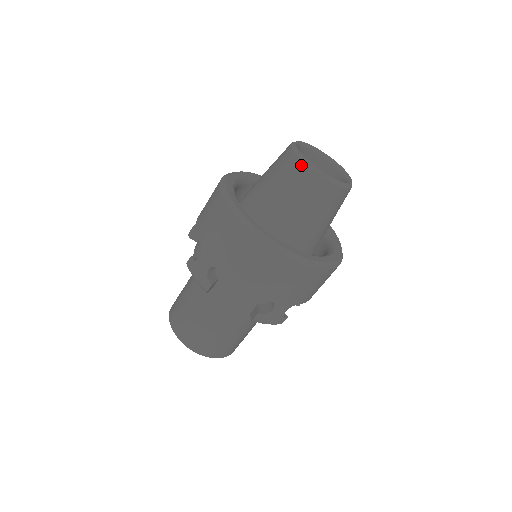
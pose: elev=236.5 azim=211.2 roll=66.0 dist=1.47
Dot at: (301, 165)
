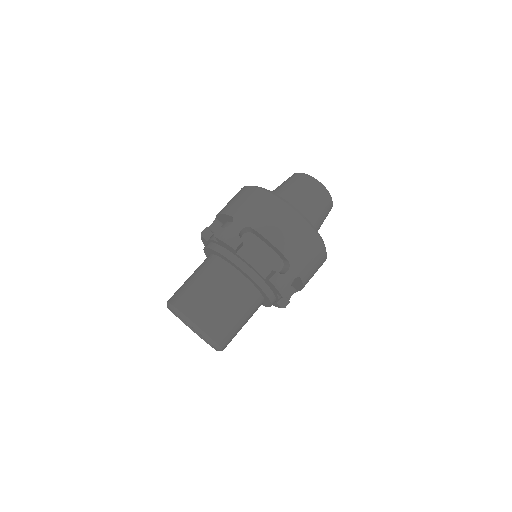
Dot at: occluded
